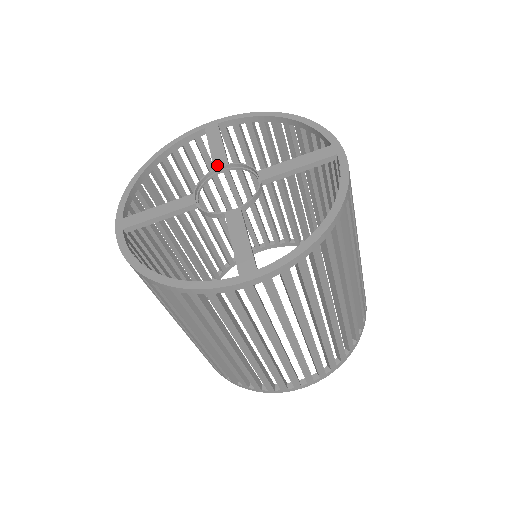
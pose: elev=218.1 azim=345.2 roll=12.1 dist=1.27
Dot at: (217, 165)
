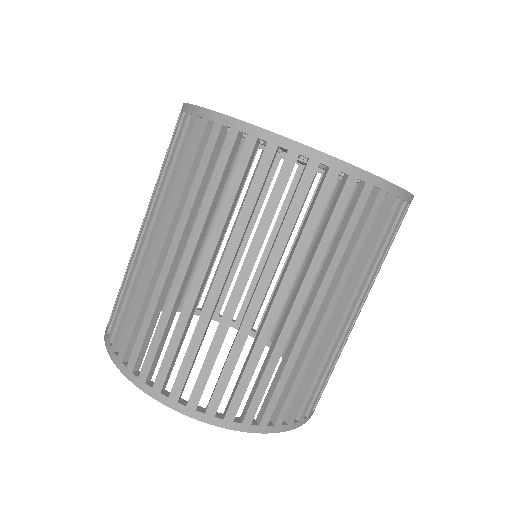
Dot at: occluded
